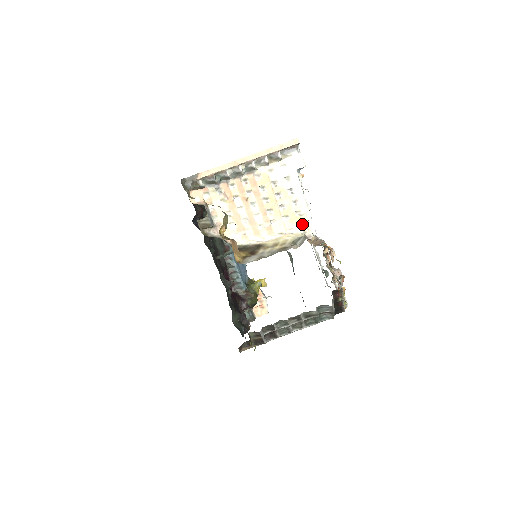
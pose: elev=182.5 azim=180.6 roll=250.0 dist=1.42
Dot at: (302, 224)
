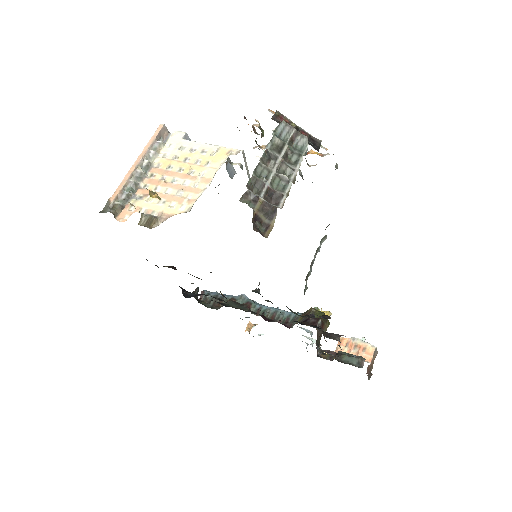
Dot at: (224, 154)
